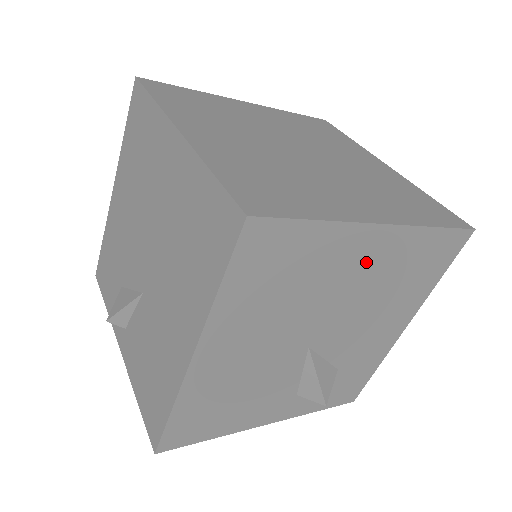
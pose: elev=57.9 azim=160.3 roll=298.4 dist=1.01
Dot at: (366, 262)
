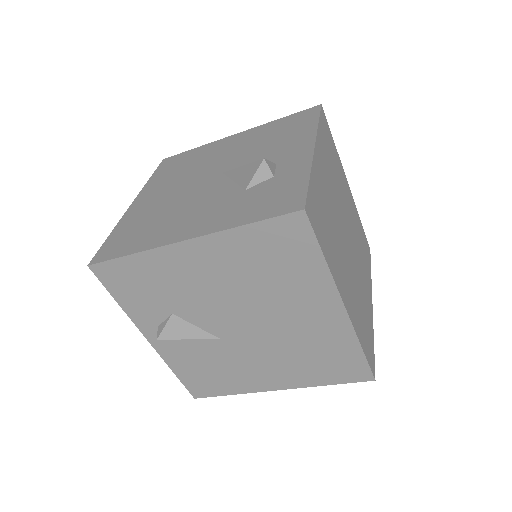
Dot at: occluded
